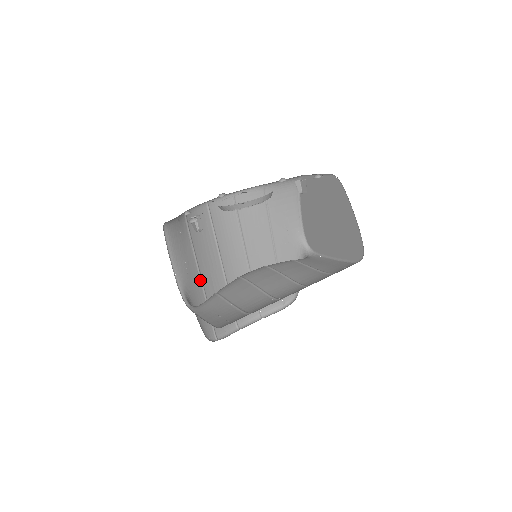
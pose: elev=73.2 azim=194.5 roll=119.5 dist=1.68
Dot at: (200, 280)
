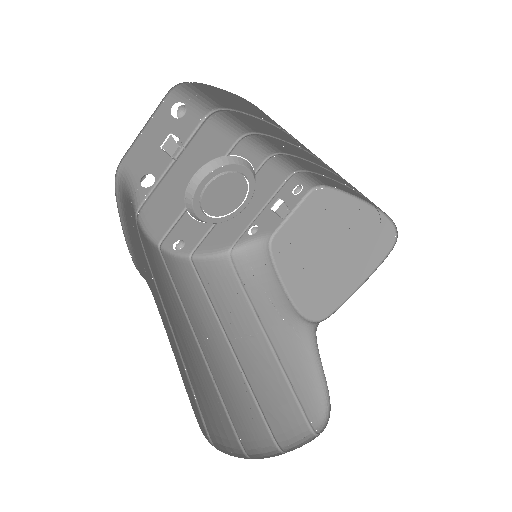
Dot at: (165, 315)
